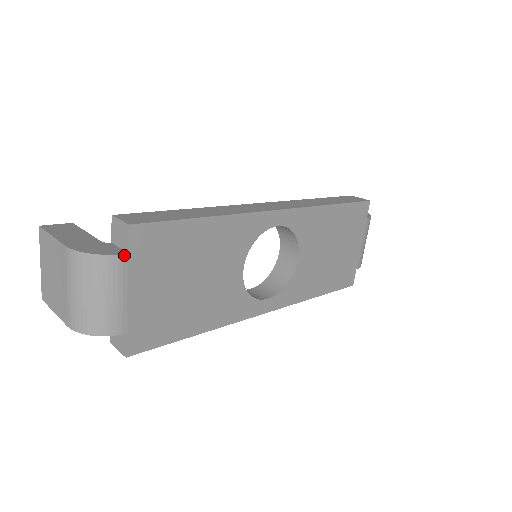
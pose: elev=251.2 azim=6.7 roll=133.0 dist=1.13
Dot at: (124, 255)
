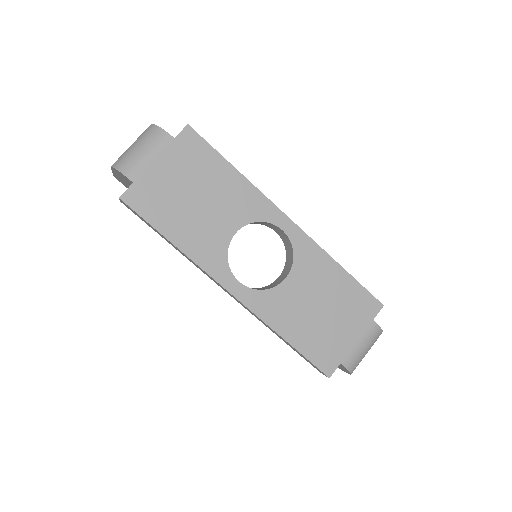
Dot at: (172, 137)
